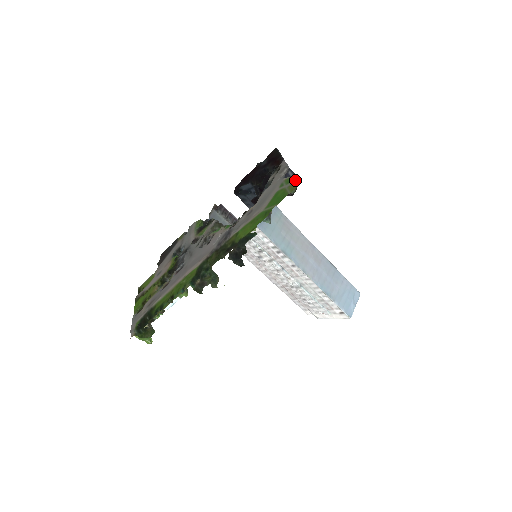
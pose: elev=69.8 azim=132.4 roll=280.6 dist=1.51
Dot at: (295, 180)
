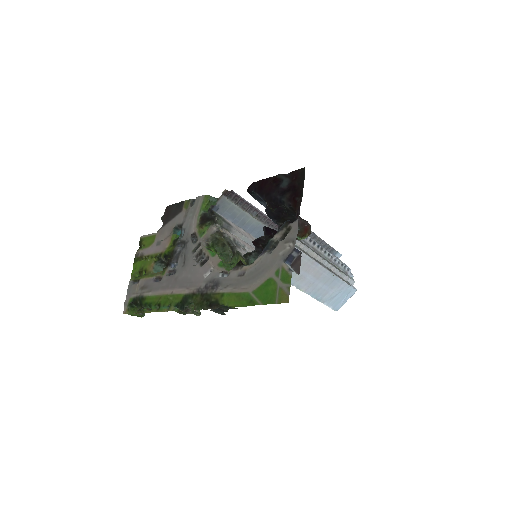
Dot at: (288, 287)
